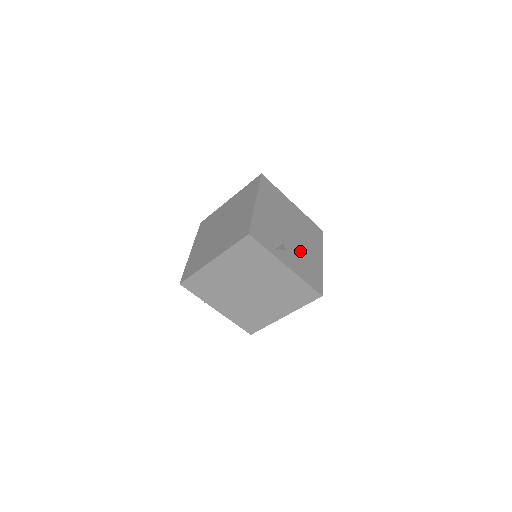
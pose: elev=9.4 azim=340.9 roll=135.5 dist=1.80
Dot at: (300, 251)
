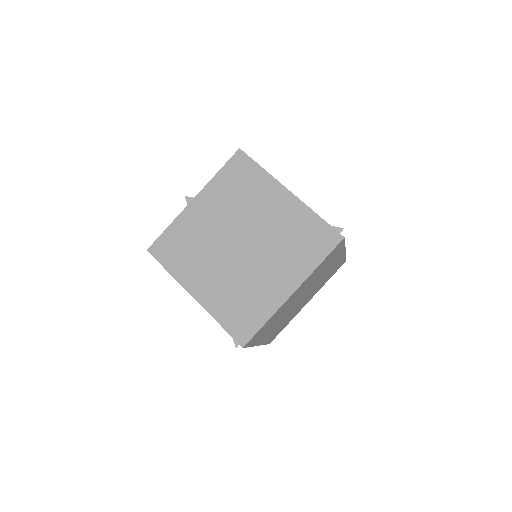
Dot at: occluded
